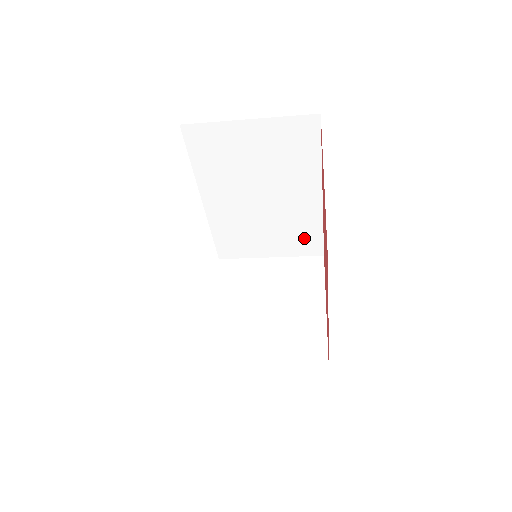
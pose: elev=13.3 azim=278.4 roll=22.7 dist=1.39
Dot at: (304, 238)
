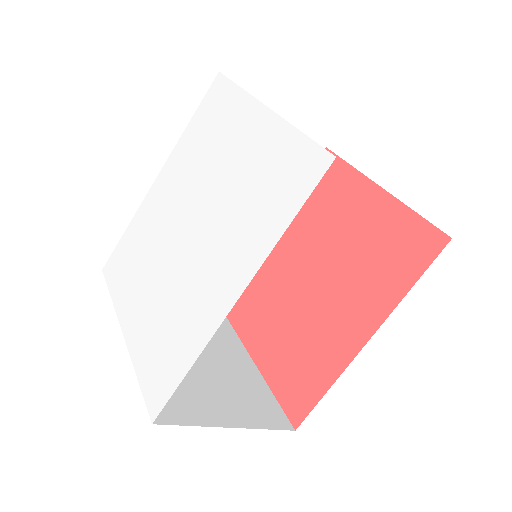
Dot at: occluded
